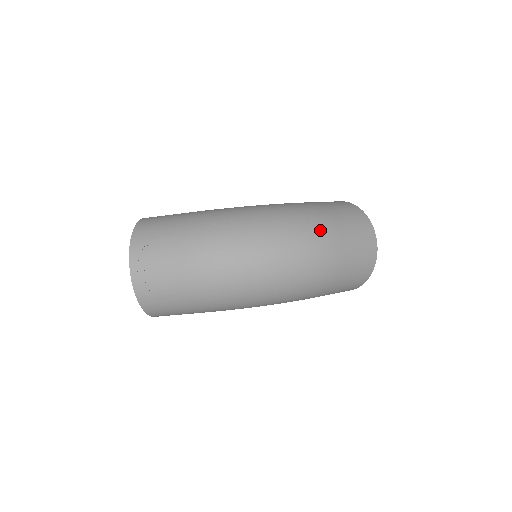
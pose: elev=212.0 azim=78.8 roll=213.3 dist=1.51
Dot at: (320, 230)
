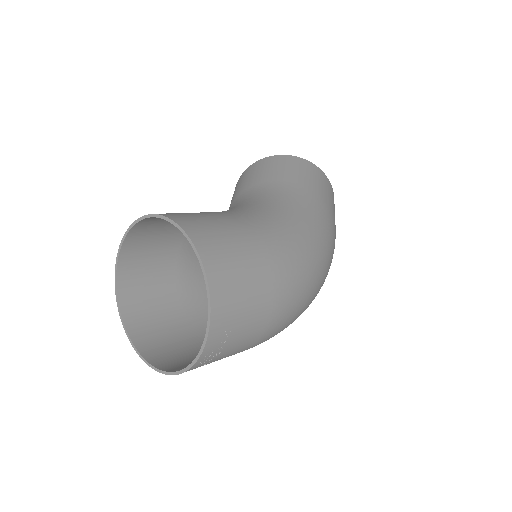
Dot at: occluded
